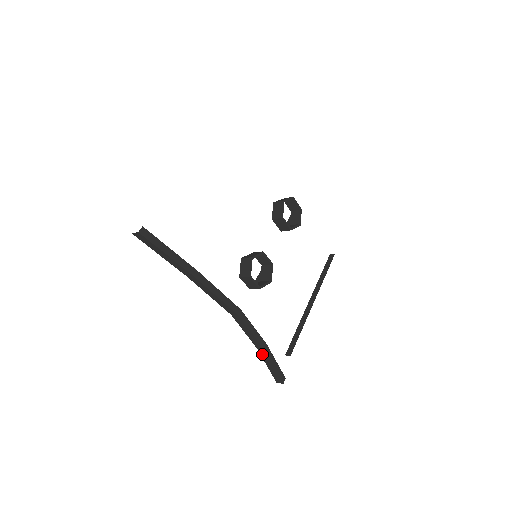
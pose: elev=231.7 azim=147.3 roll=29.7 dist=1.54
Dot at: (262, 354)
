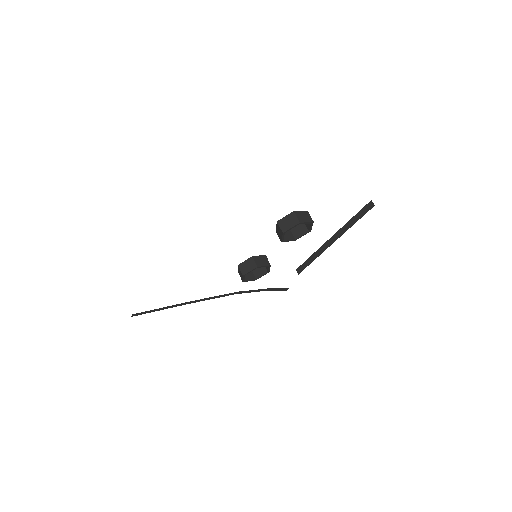
Dot at: occluded
